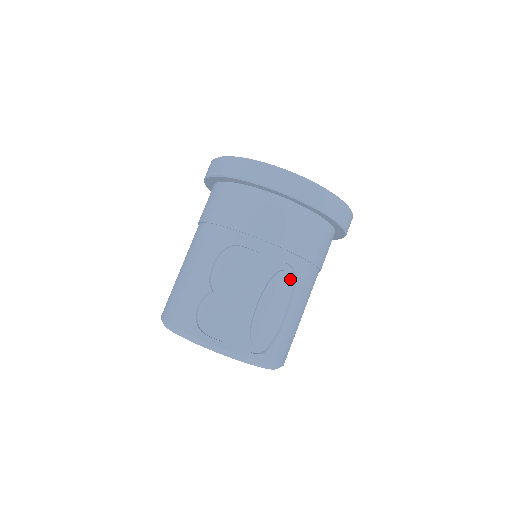
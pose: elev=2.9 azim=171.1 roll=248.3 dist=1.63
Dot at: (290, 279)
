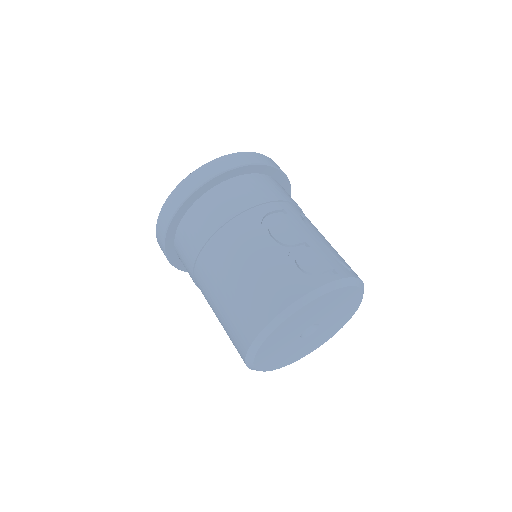
Dot at: occluded
